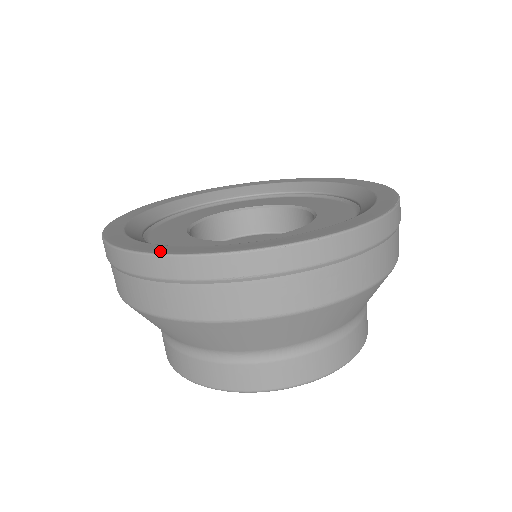
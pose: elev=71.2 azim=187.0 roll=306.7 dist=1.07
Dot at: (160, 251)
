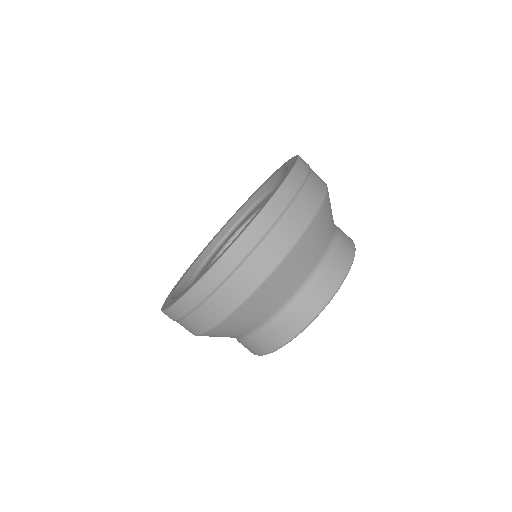
Dot at: (248, 225)
